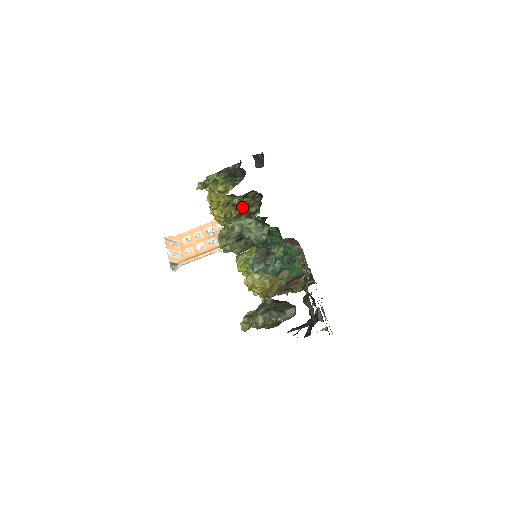
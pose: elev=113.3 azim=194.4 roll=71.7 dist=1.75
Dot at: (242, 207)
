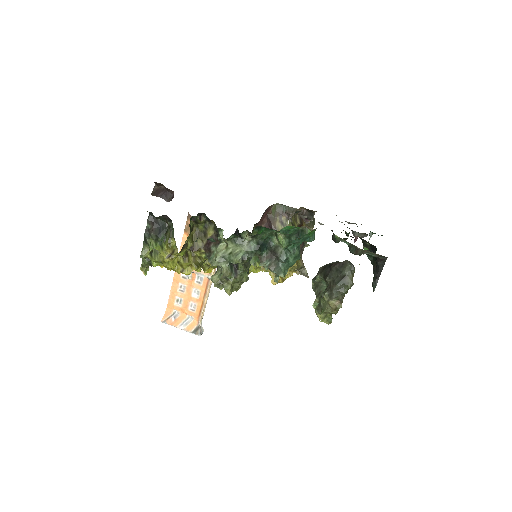
Dot at: (200, 242)
